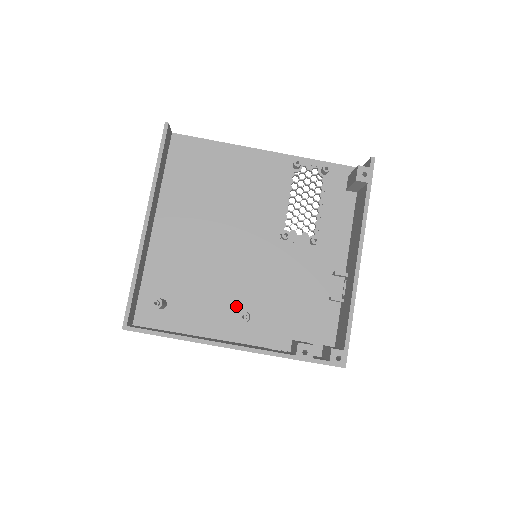
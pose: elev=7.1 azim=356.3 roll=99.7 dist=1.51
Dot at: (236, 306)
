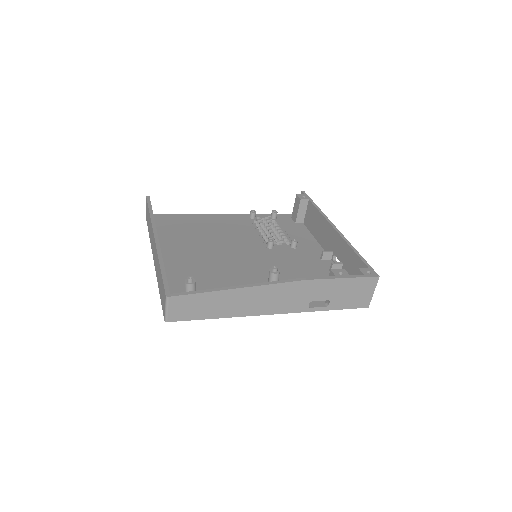
Dot at: occluded
